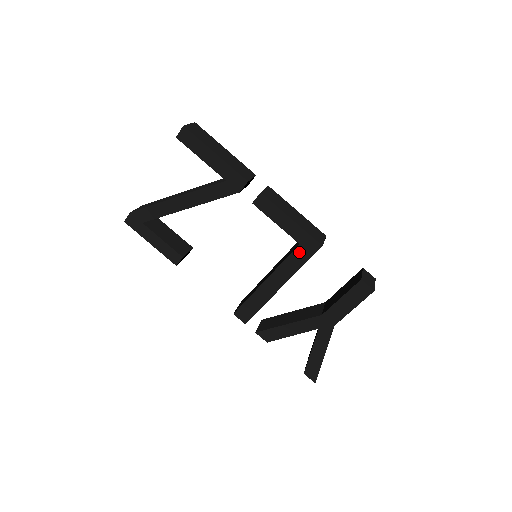
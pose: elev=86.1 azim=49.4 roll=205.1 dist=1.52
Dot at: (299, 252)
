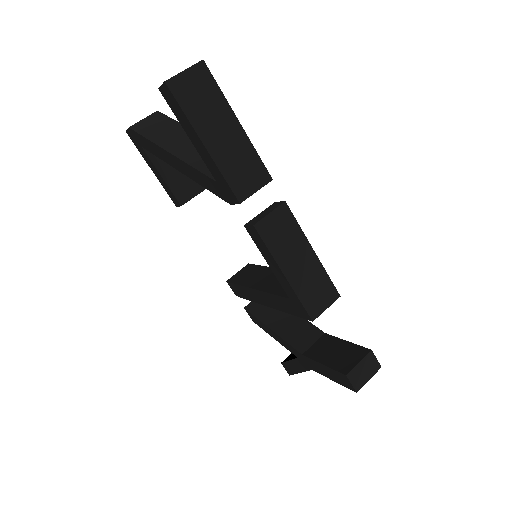
Dot at: (288, 303)
